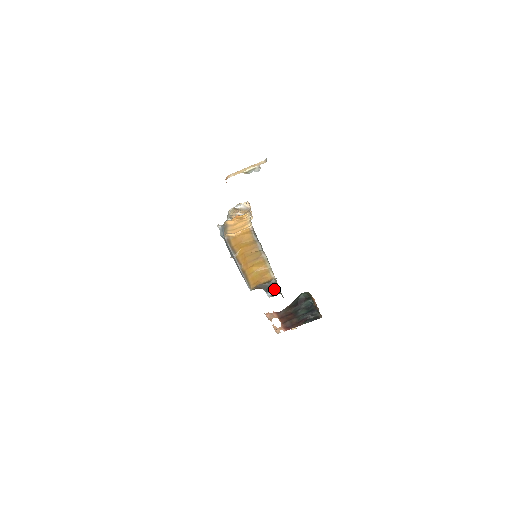
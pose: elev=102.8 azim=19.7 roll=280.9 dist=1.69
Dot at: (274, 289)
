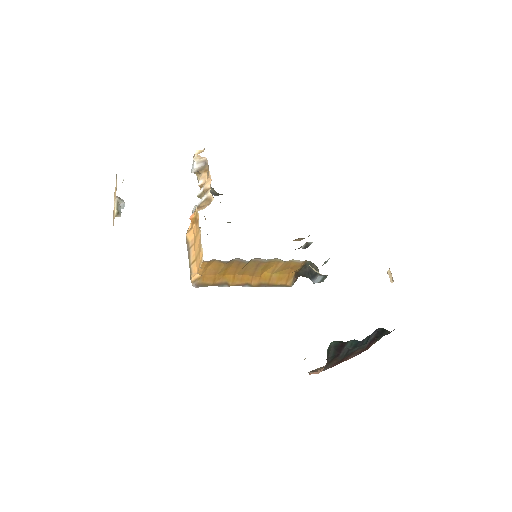
Dot at: (316, 274)
